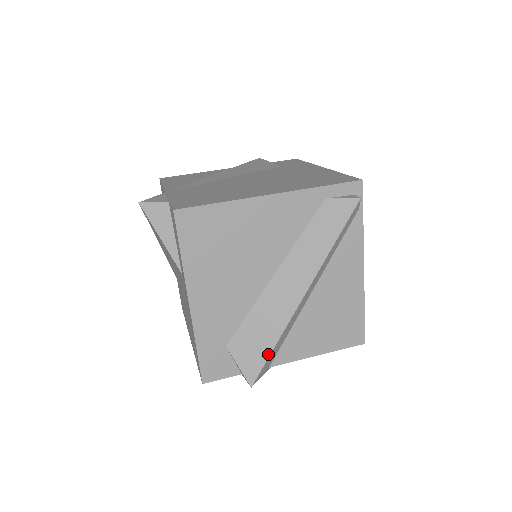
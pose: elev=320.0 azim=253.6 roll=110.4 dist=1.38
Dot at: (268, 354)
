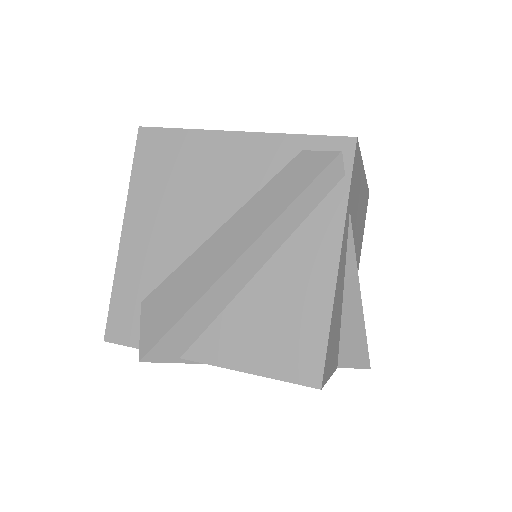
Dot at: (172, 324)
